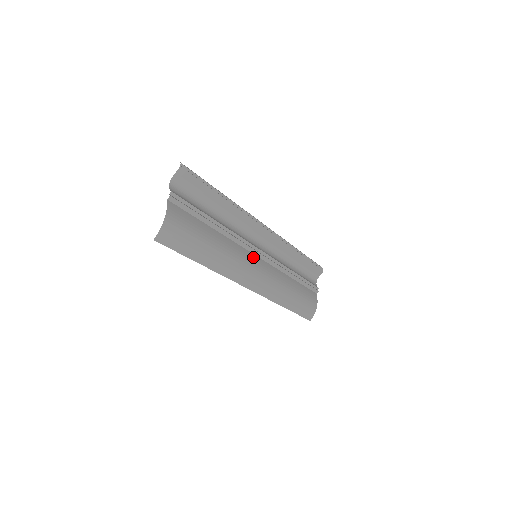
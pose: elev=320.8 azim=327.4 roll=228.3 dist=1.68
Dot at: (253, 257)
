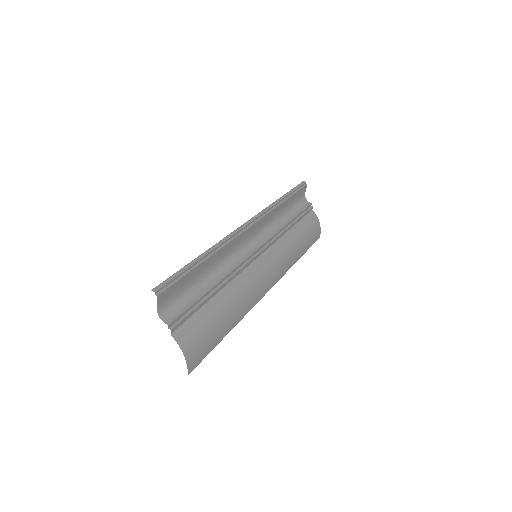
Dot at: (256, 264)
